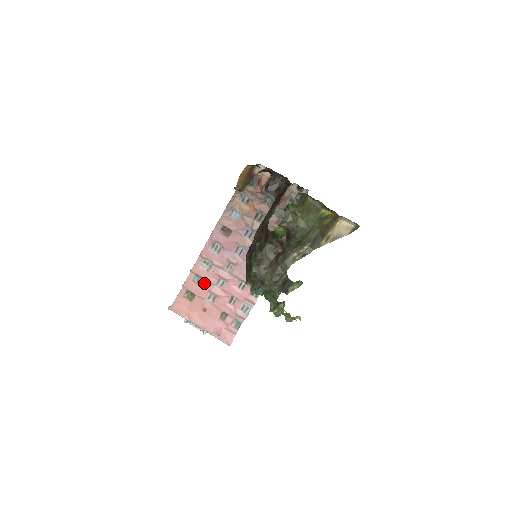
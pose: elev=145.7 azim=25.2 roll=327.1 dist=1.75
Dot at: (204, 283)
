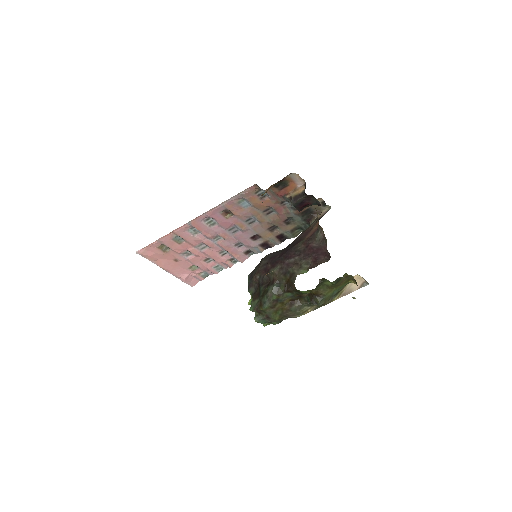
Dot at: (184, 243)
